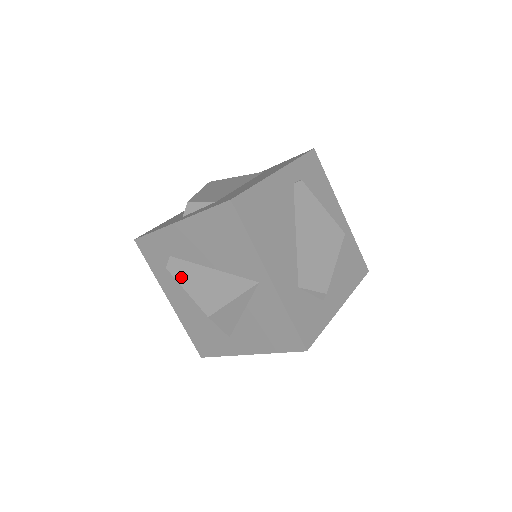
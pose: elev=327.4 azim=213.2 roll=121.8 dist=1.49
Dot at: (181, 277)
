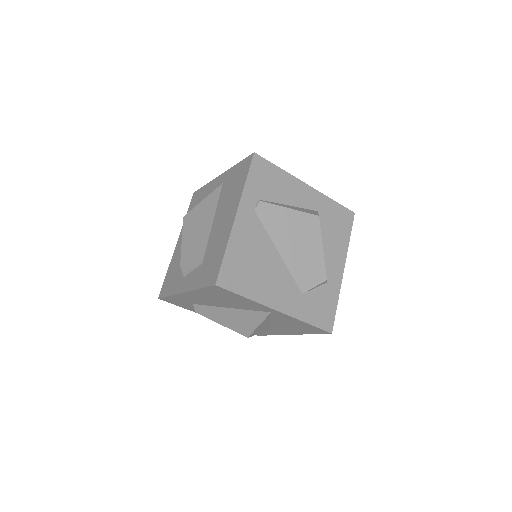
Dot at: (211, 316)
